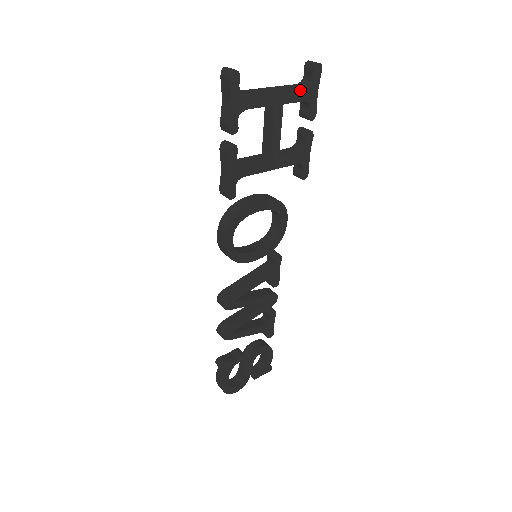
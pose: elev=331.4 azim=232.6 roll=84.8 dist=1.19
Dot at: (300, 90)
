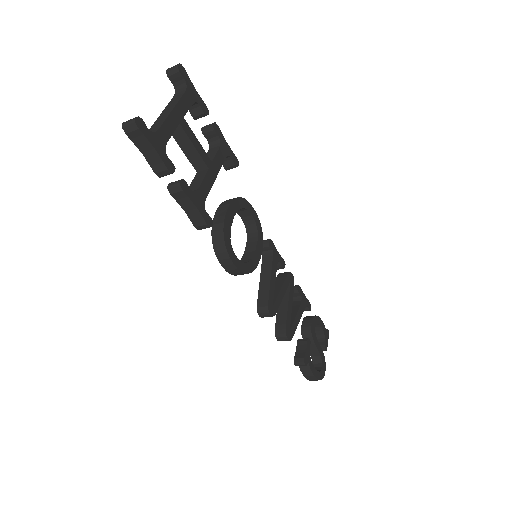
Dot at: (184, 97)
